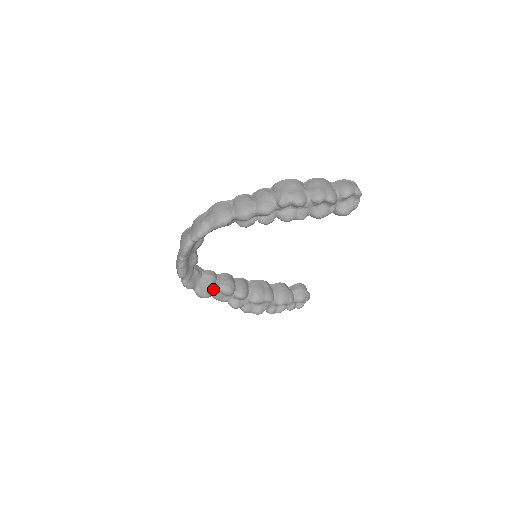
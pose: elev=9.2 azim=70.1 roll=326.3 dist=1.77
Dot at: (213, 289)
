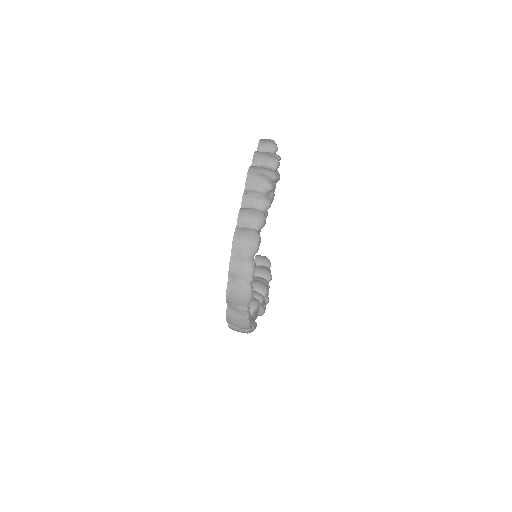
Dot at: (251, 316)
